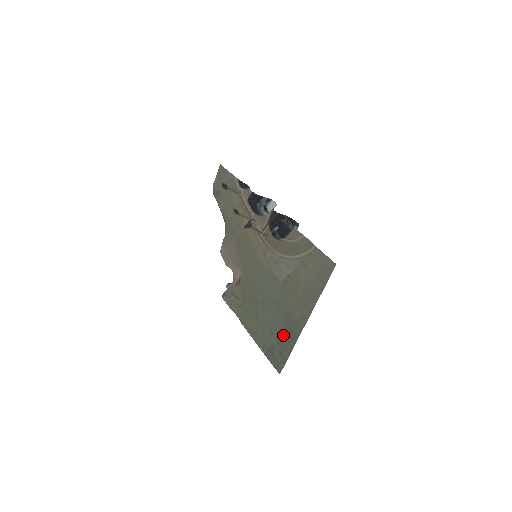
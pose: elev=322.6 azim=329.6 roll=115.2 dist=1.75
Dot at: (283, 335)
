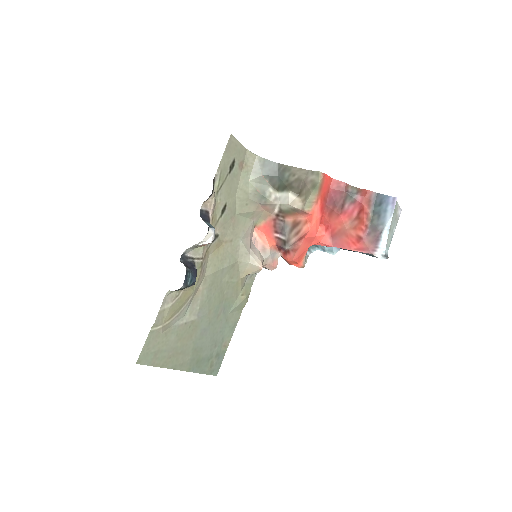
Dot at: (205, 356)
